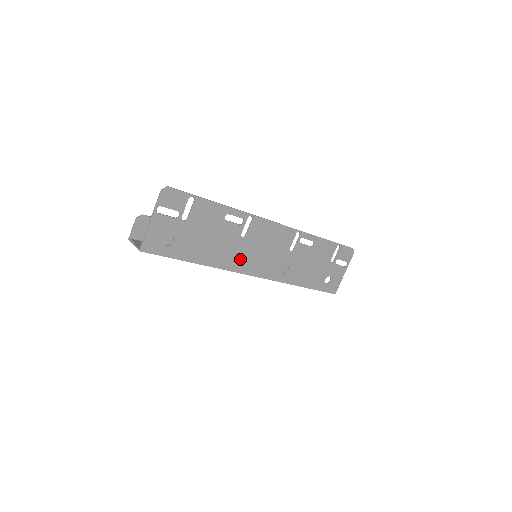
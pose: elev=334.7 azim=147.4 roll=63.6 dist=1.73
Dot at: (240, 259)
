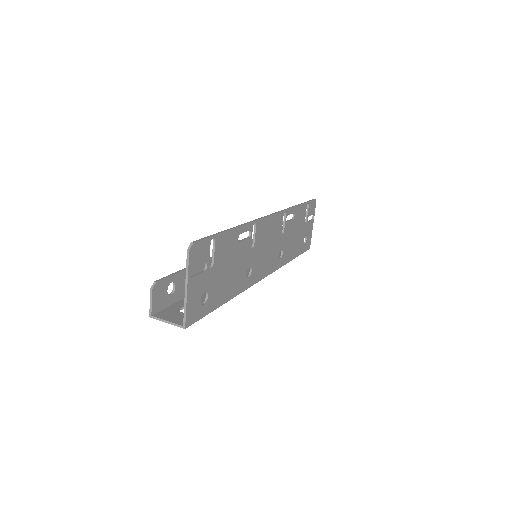
Dot at: (253, 270)
